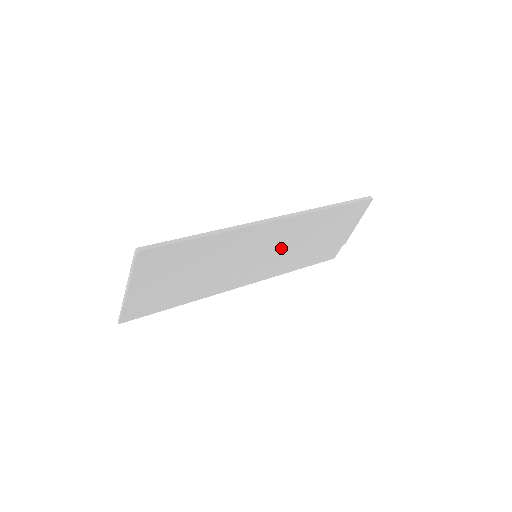
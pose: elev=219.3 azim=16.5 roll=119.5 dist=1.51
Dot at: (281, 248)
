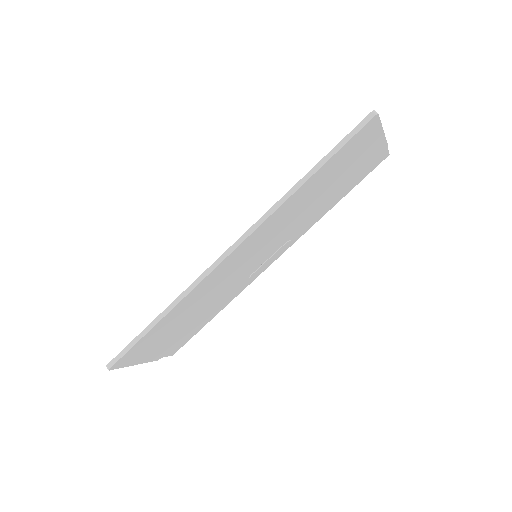
Dot at: (281, 232)
